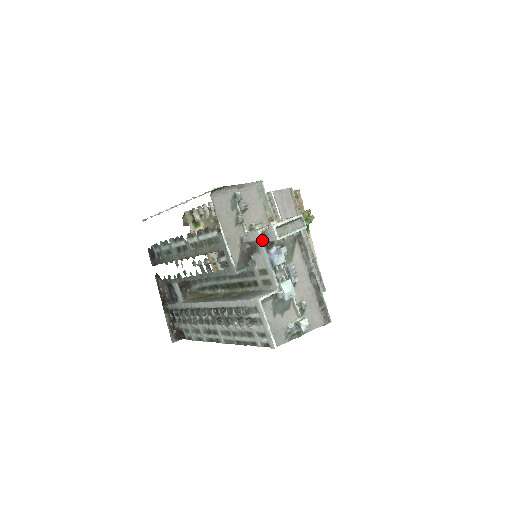
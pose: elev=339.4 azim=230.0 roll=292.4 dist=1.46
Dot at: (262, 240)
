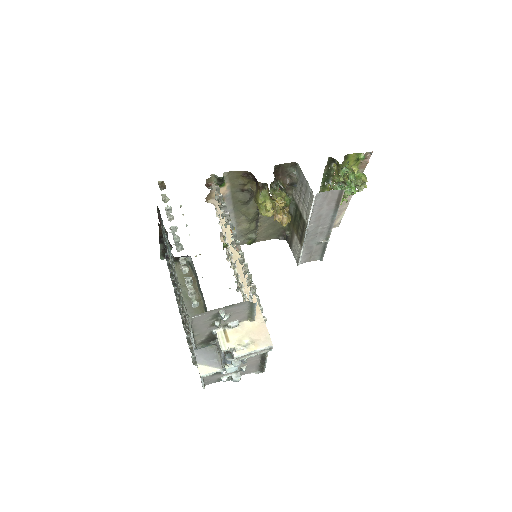
Dot at: (223, 354)
